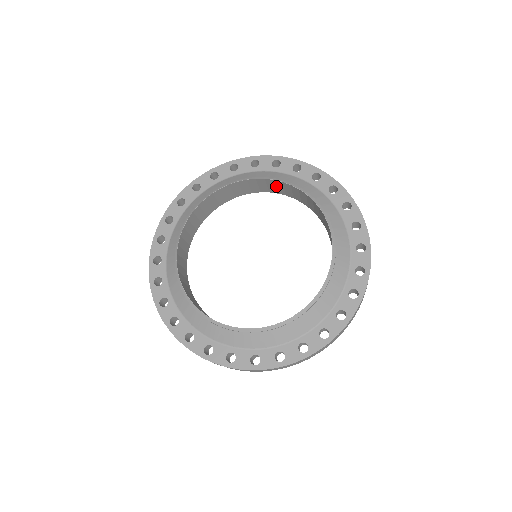
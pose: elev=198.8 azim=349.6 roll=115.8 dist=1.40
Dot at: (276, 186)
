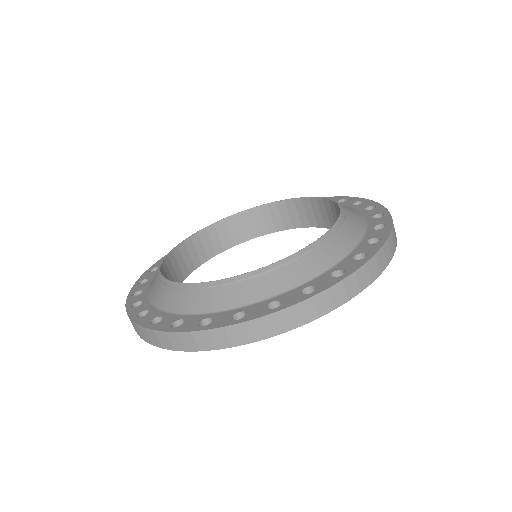
Dot at: (298, 211)
